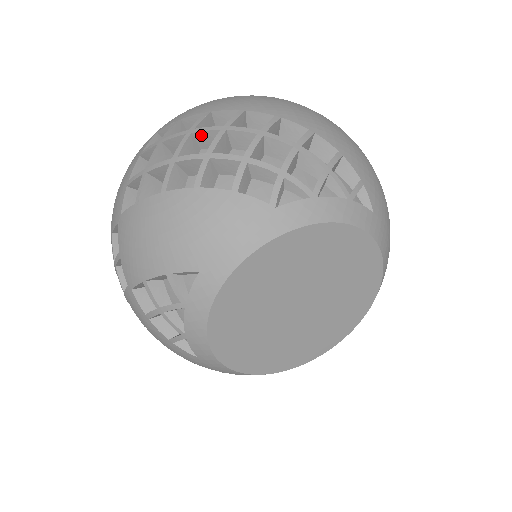
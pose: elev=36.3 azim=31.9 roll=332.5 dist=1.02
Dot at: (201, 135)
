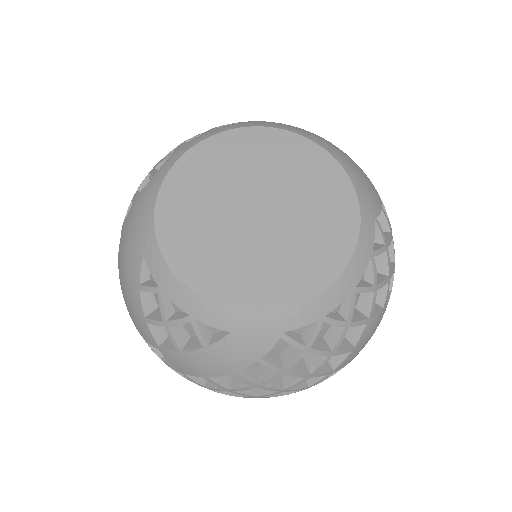
Dot at: occluded
